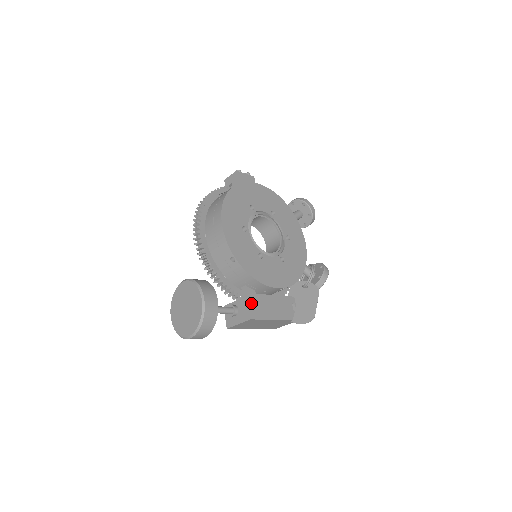
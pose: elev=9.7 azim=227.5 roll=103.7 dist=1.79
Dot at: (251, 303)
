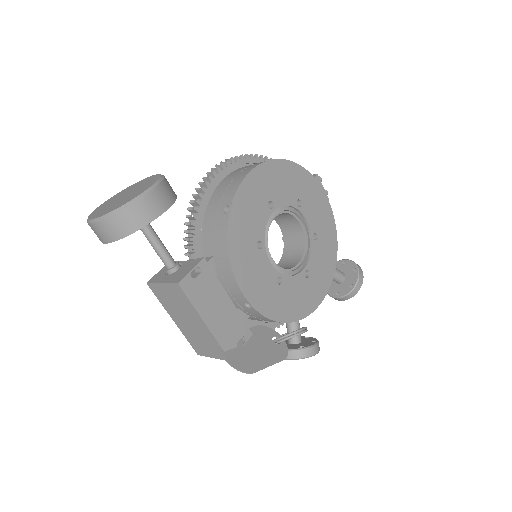
Dot at: (198, 273)
